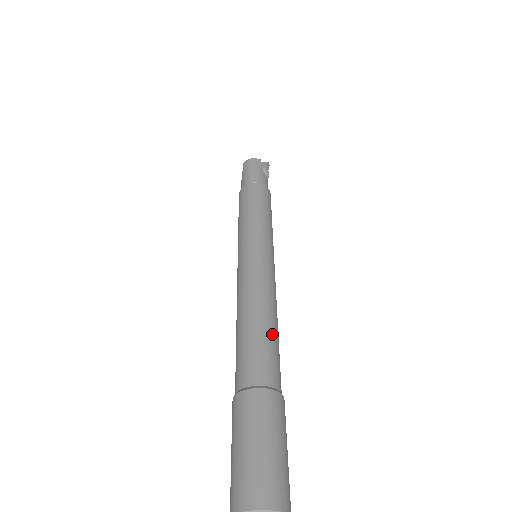
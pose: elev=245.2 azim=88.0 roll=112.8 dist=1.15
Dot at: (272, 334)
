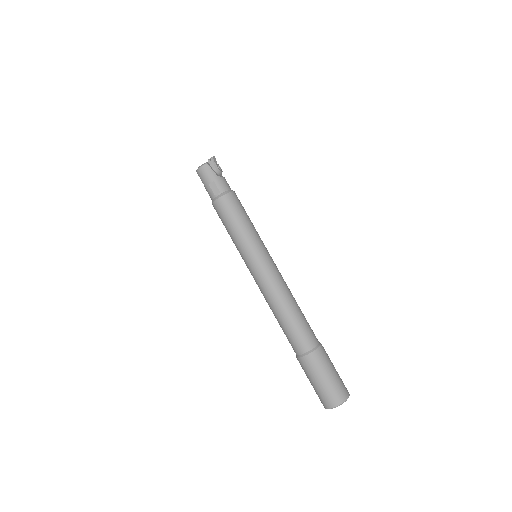
Dot at: (297, 317)
